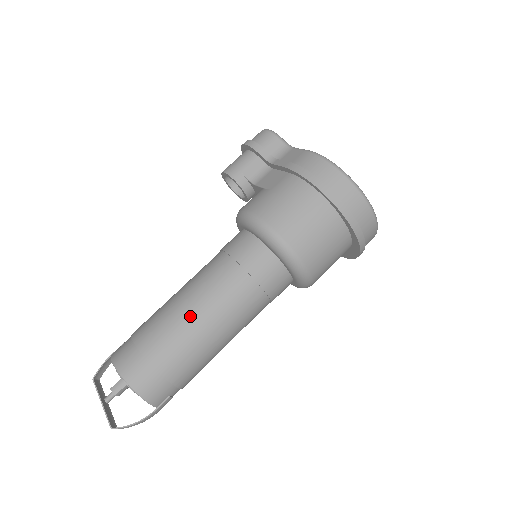
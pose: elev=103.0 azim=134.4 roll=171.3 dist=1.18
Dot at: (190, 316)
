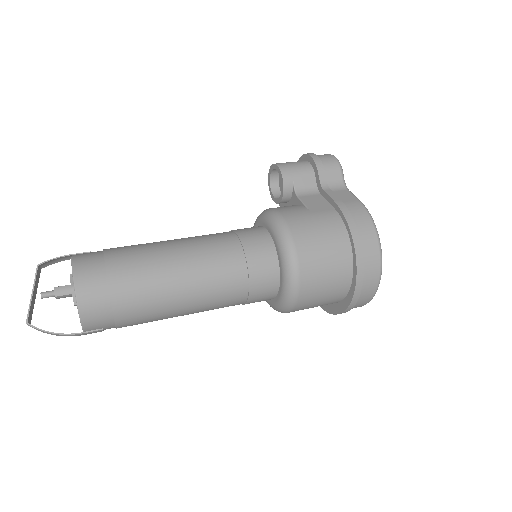
Dot at: (174, 272)
